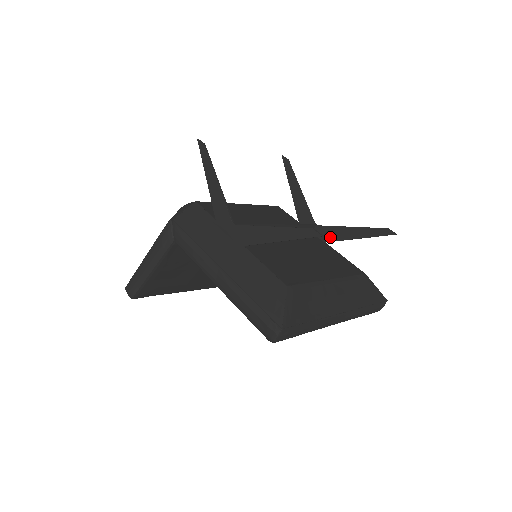
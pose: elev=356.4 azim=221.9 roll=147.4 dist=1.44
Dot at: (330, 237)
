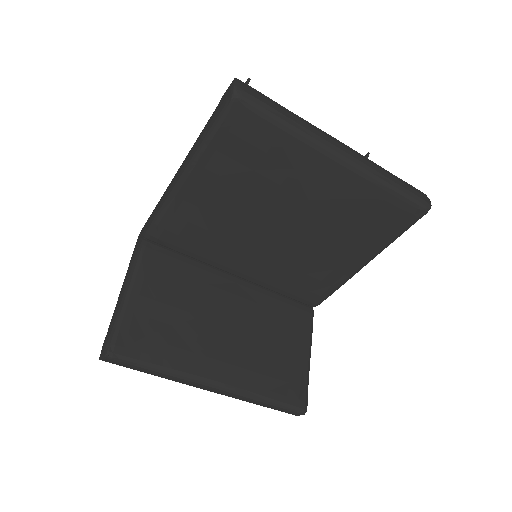
Dot at: occluded
